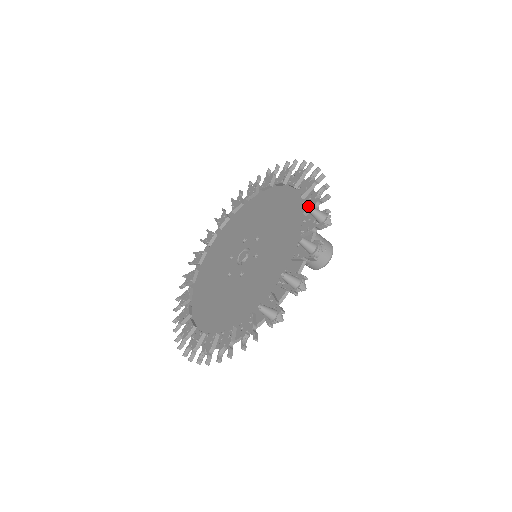
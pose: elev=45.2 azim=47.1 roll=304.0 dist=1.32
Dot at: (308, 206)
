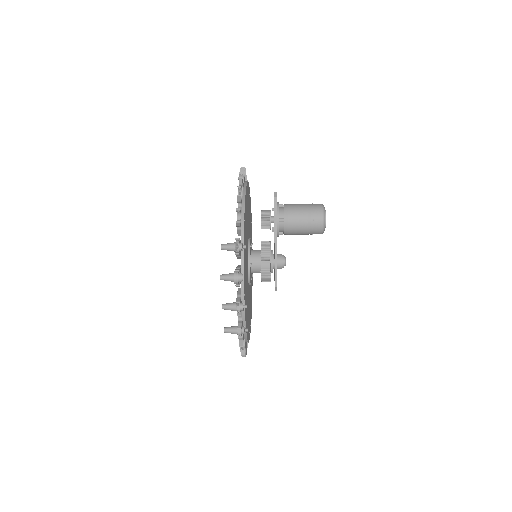
Dot at: occluded
